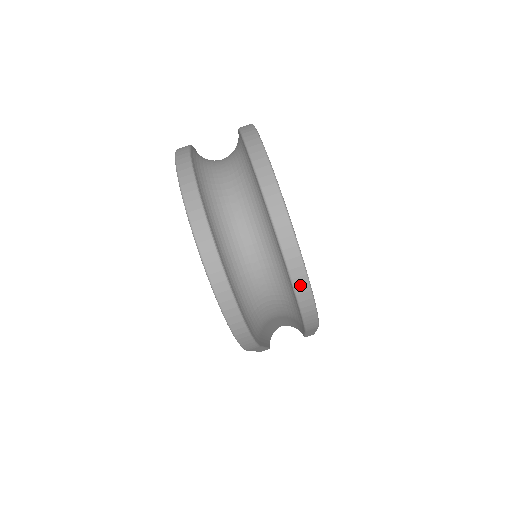
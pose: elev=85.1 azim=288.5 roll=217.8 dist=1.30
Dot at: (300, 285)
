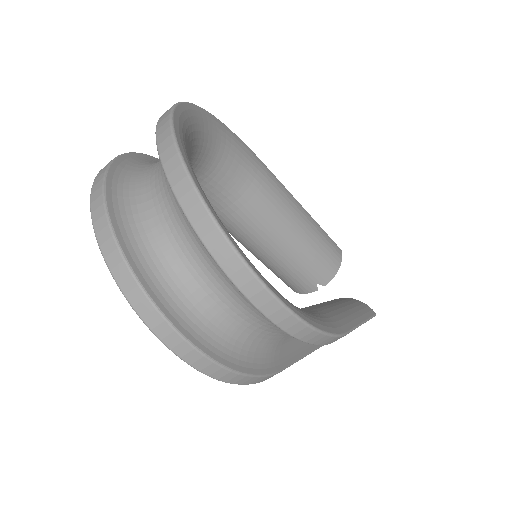
Dot at: (273, 312)
